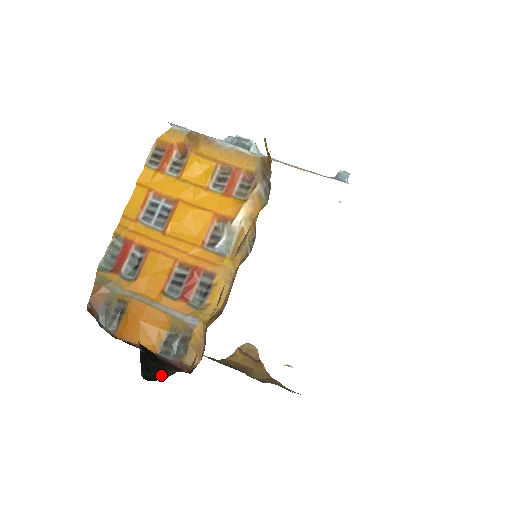
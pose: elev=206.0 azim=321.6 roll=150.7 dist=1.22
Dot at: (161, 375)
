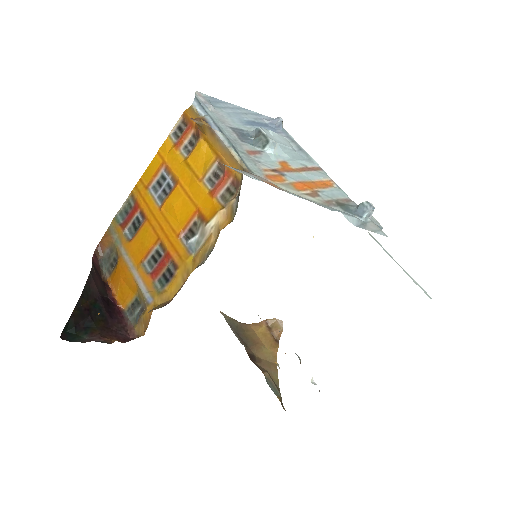
Dot at: (82, 338)
